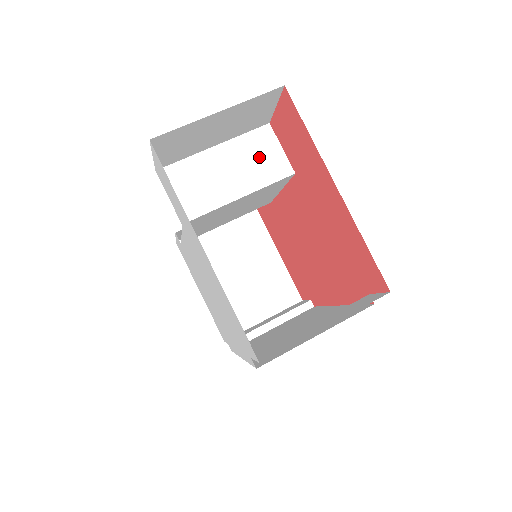
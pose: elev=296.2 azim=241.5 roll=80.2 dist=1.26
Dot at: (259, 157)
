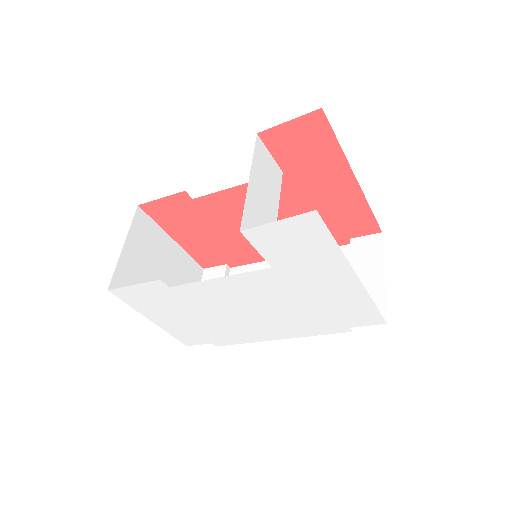
Dot at: (267, 171)
